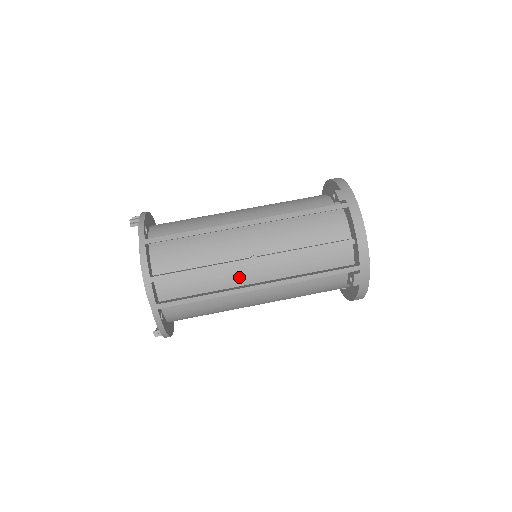
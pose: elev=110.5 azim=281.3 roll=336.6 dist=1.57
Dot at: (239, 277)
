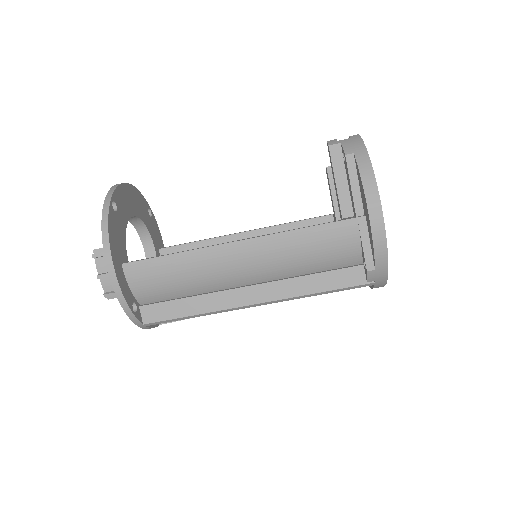
Dot at: occluded
